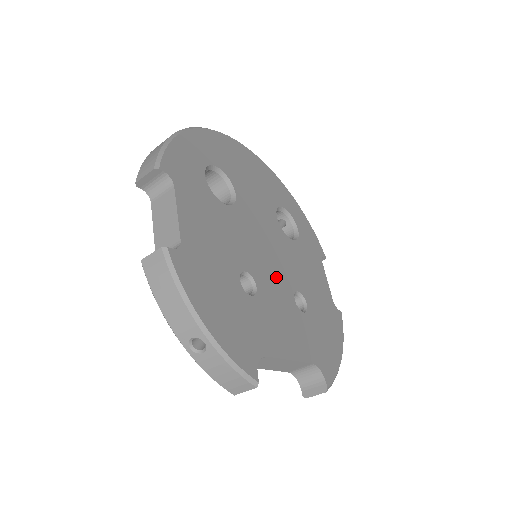
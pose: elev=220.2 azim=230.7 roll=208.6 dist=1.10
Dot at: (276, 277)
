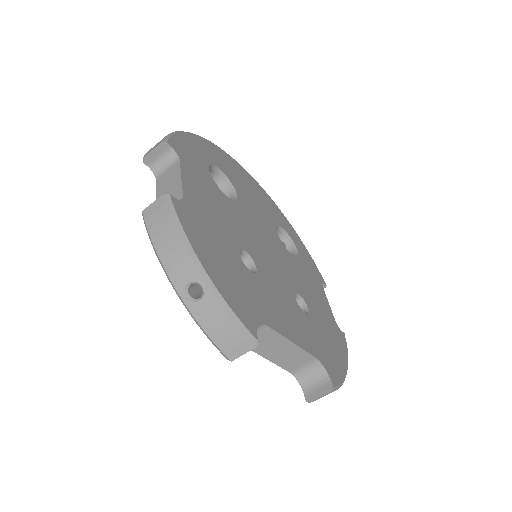
Dot at: (276, 272)
